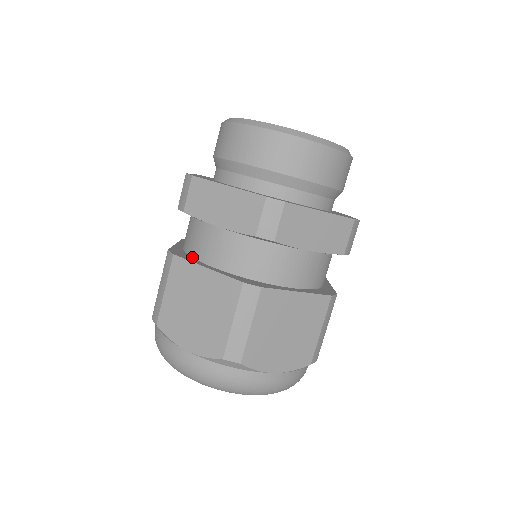
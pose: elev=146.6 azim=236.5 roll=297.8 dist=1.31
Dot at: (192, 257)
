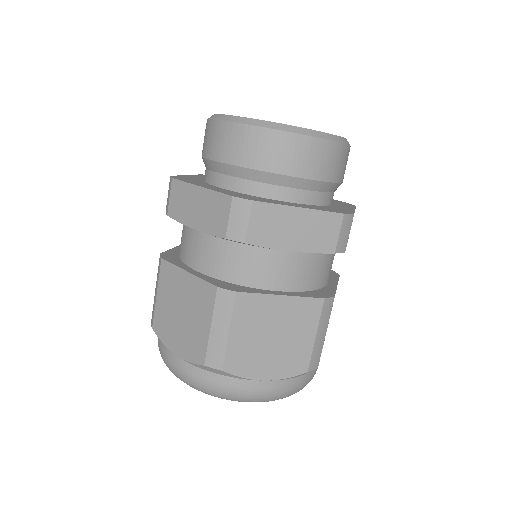
Dot at: (181, 260)
